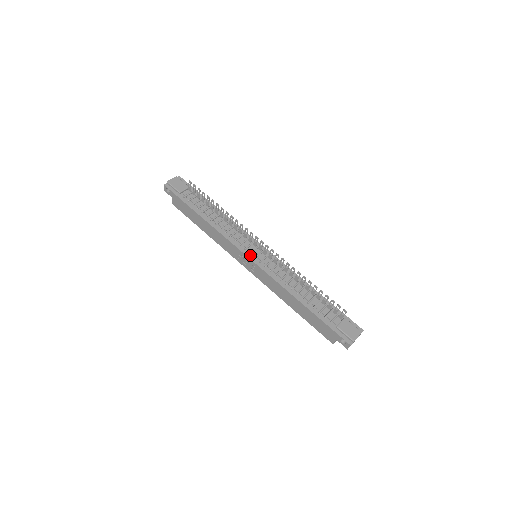
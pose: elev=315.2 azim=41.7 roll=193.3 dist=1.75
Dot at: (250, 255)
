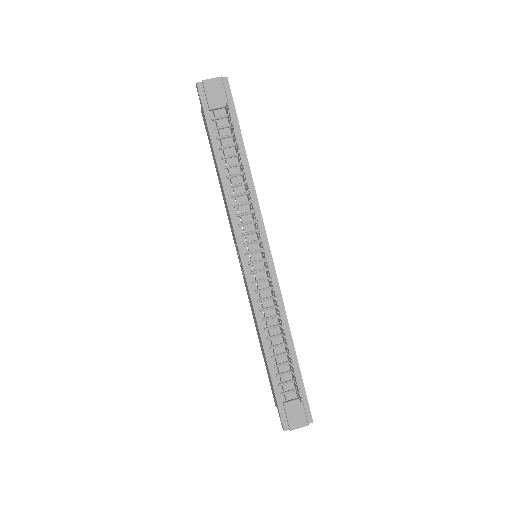
Dot at: (245, 256)
